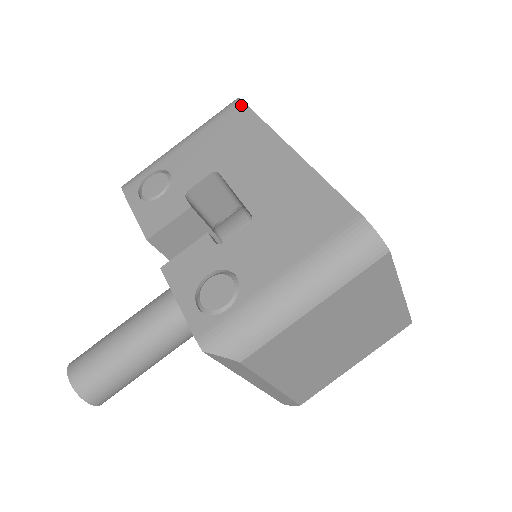
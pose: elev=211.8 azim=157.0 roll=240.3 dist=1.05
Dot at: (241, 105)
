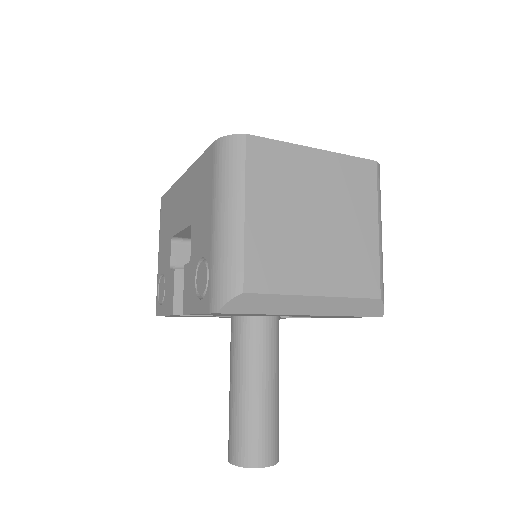
Dot at: (162, 200)
